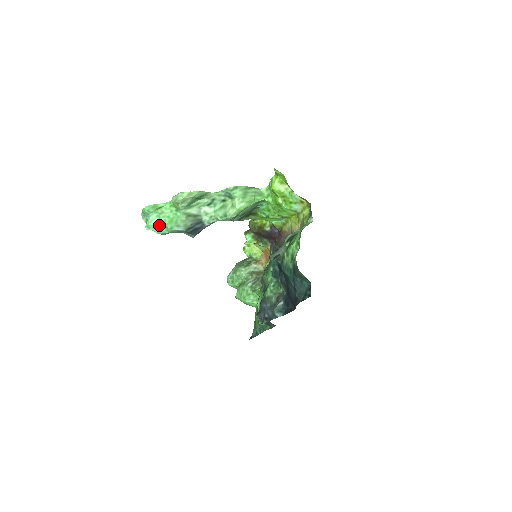
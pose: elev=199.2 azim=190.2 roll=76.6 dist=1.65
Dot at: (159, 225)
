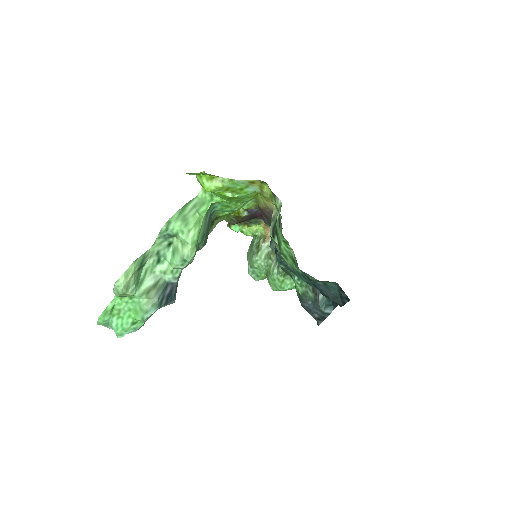
Dot at: (128, 325)
